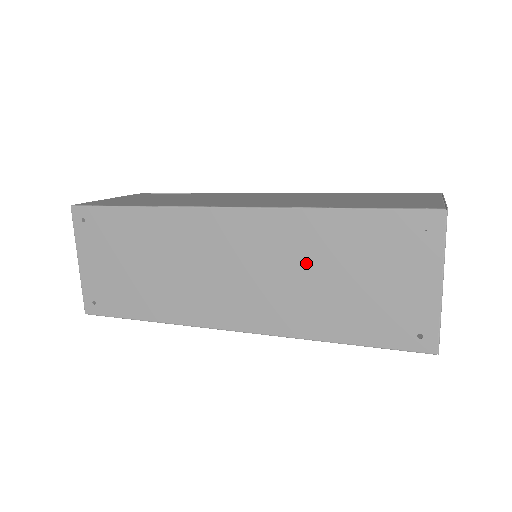
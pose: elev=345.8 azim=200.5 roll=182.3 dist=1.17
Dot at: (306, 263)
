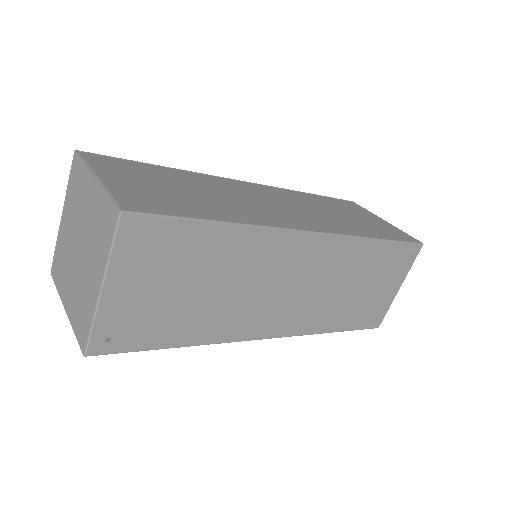
Dot at: (345, 278)
